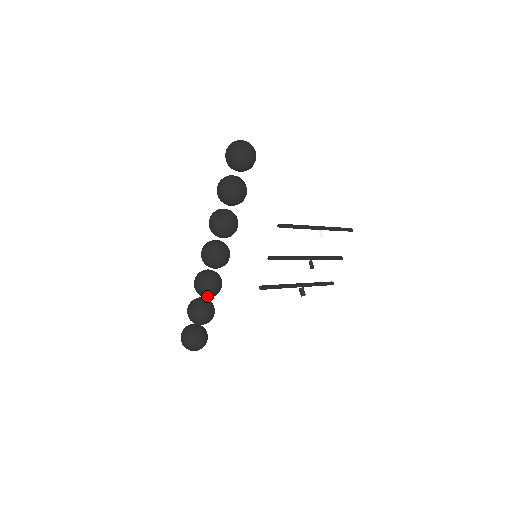
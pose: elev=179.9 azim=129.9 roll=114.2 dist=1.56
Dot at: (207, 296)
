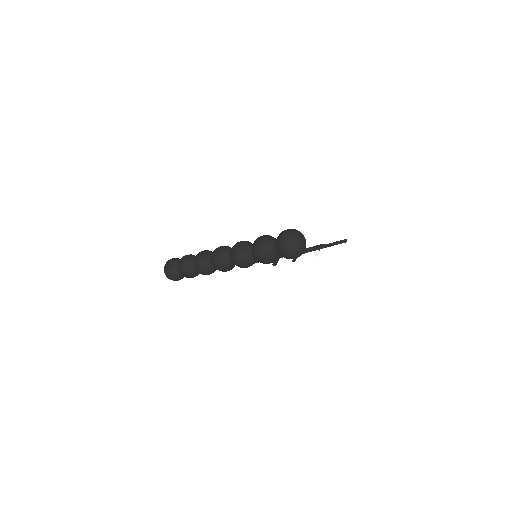
Dot at: occluded
